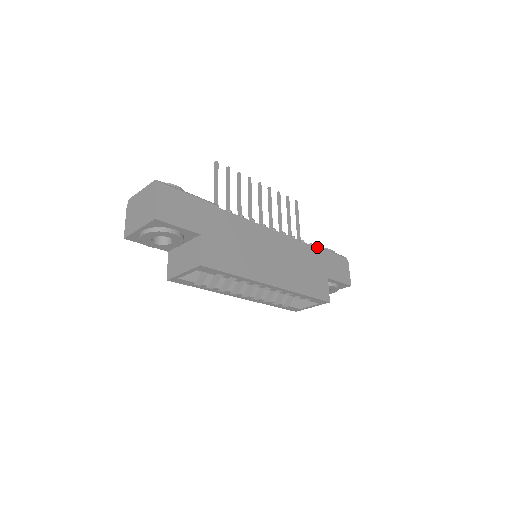
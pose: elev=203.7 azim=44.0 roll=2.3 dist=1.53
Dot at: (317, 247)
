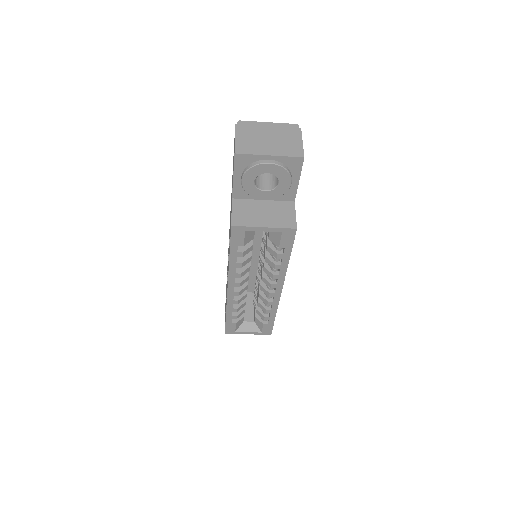
Dot at: occluded
